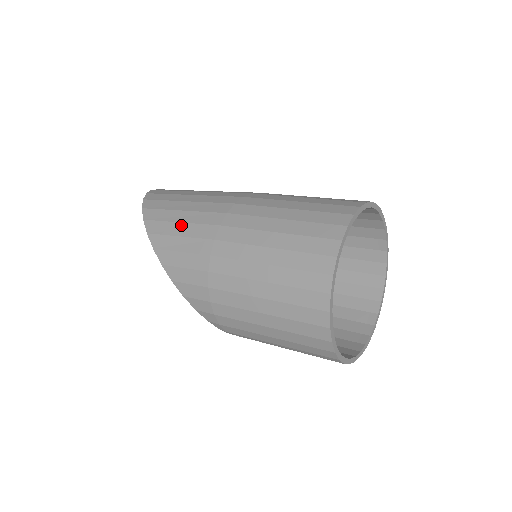
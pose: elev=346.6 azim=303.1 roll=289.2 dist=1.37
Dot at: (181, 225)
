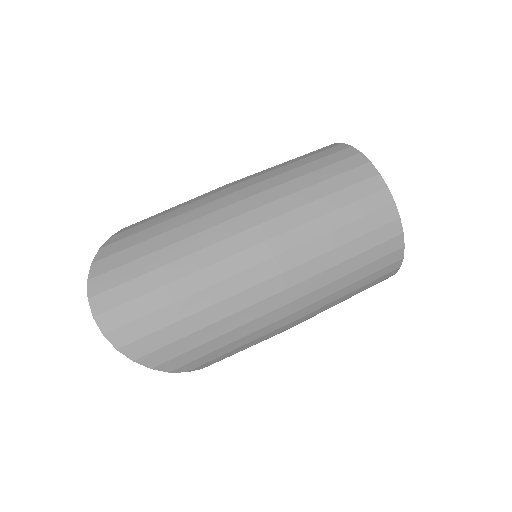
Dot at: (245, 346)
